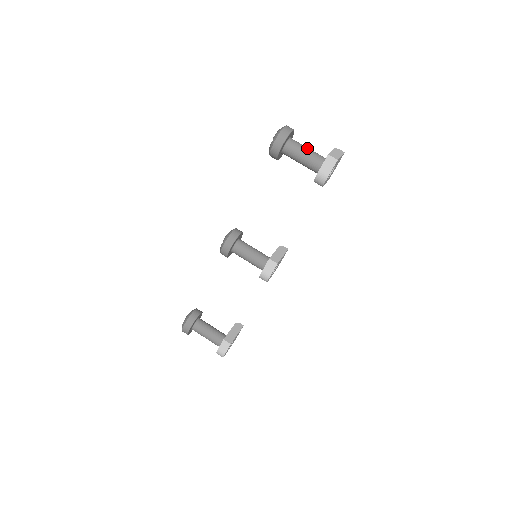
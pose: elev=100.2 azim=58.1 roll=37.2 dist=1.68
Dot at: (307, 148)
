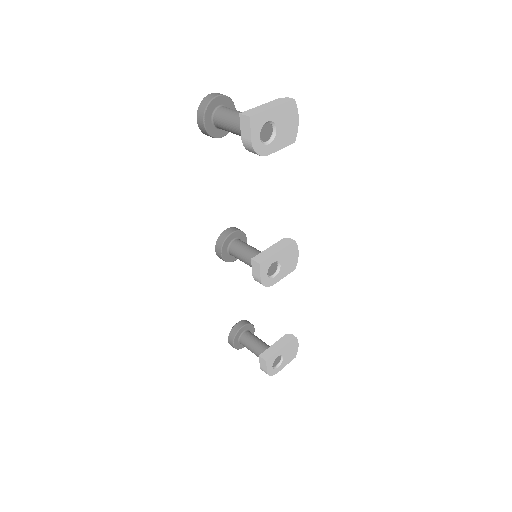
Dot at: (235, 112)
